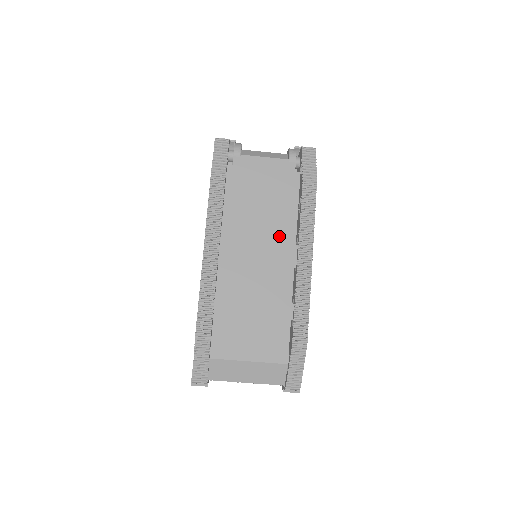
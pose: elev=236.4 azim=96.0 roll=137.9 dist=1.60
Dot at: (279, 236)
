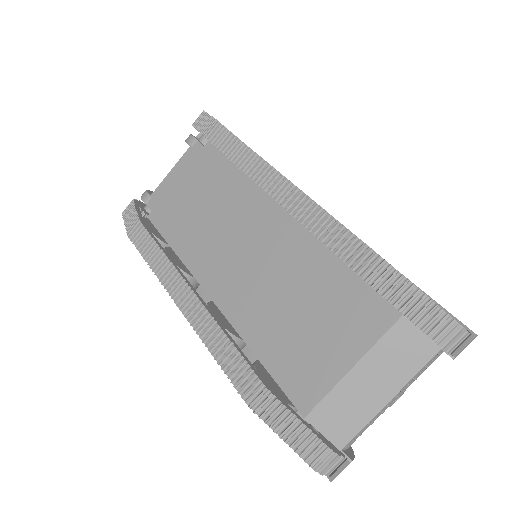
Dot at: (244, 208)
